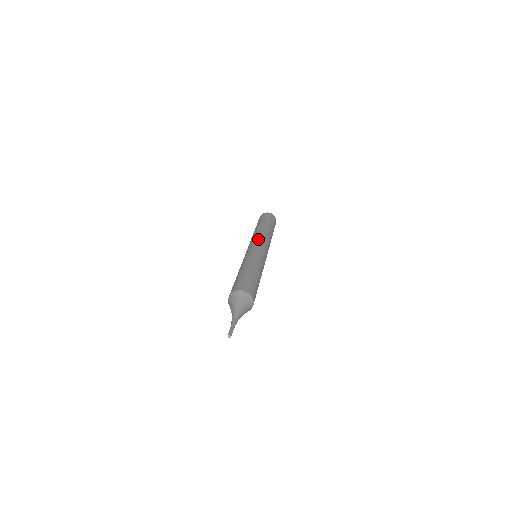
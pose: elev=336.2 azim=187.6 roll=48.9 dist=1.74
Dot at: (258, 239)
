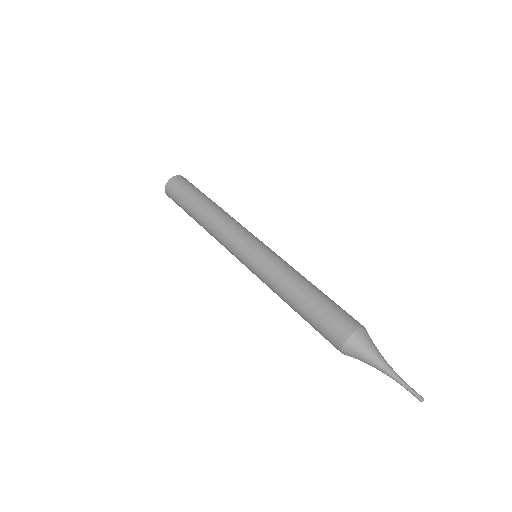
Dot at: (234, 236)
